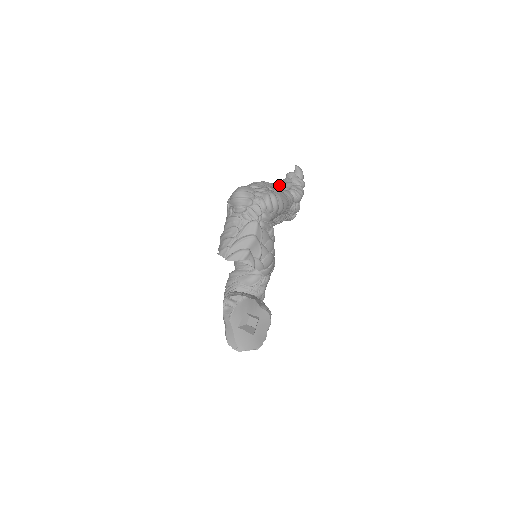
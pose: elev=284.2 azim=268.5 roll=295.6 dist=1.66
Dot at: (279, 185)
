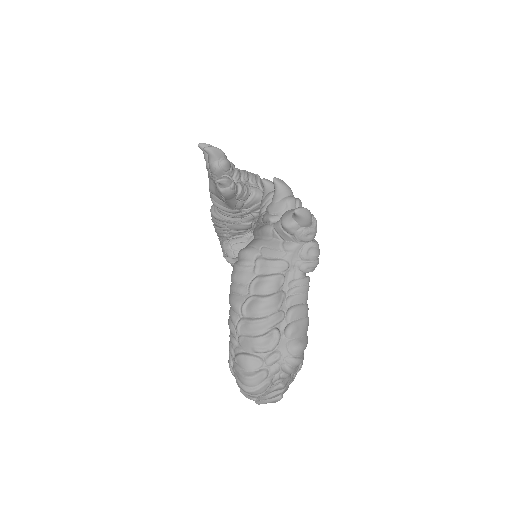
Dot at: (281, 269)
